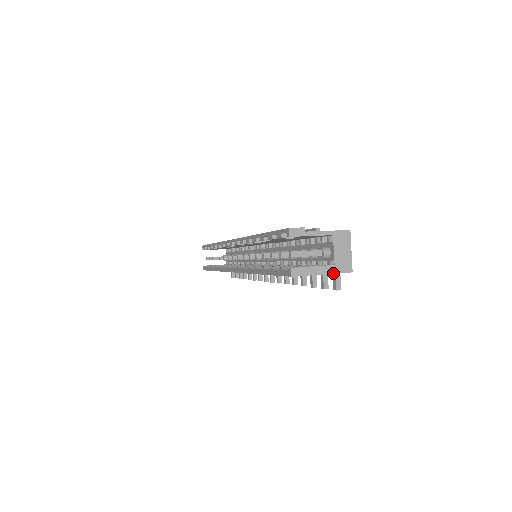
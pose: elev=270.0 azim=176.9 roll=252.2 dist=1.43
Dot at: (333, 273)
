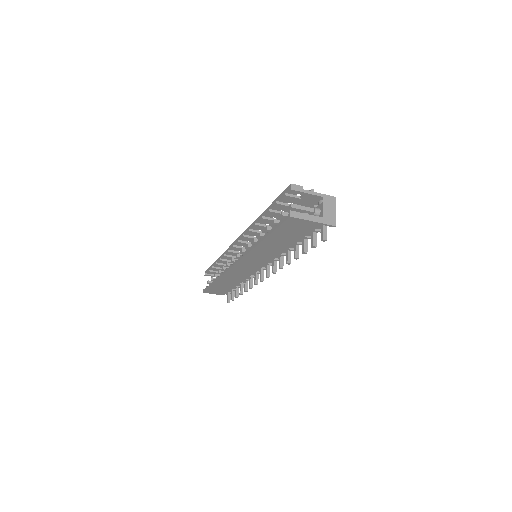
Dot at: (322, 223)
